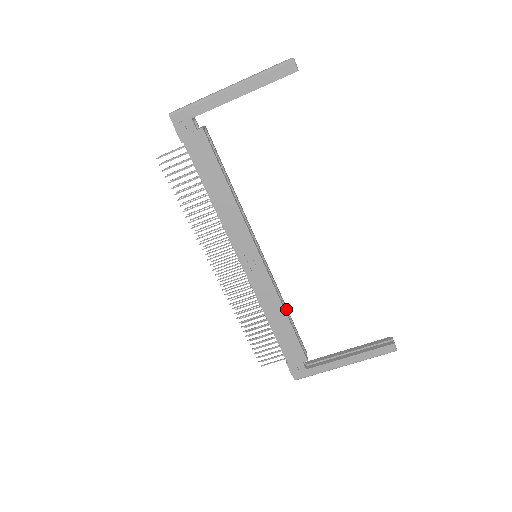
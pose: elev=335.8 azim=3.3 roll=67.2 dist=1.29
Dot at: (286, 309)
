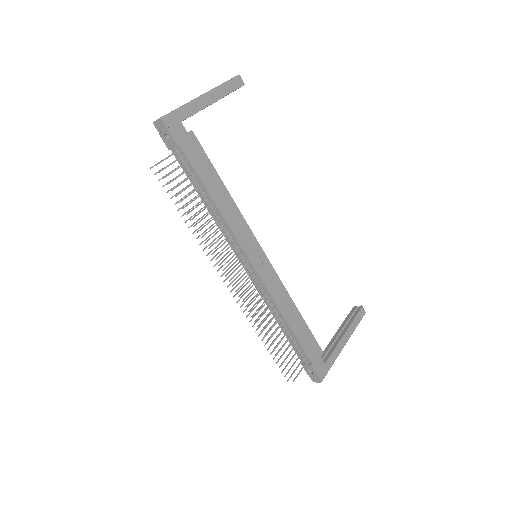
Dot at: occluded
